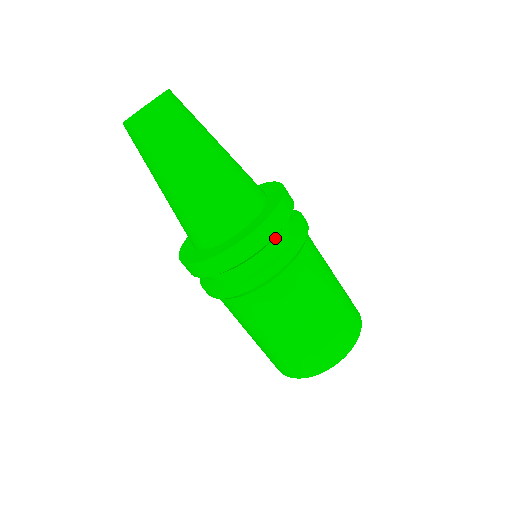
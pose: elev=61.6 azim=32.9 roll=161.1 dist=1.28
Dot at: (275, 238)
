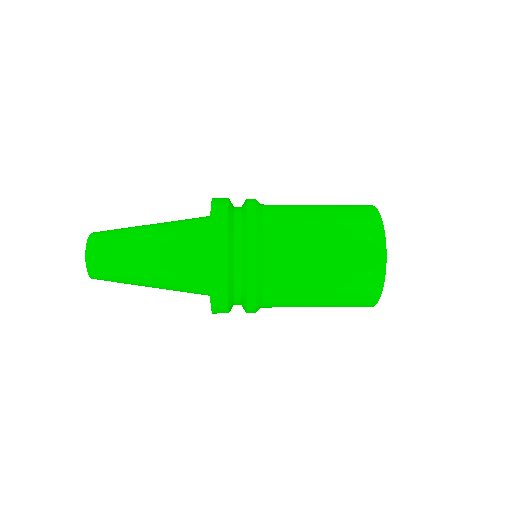
Dot at: (234, 304)
